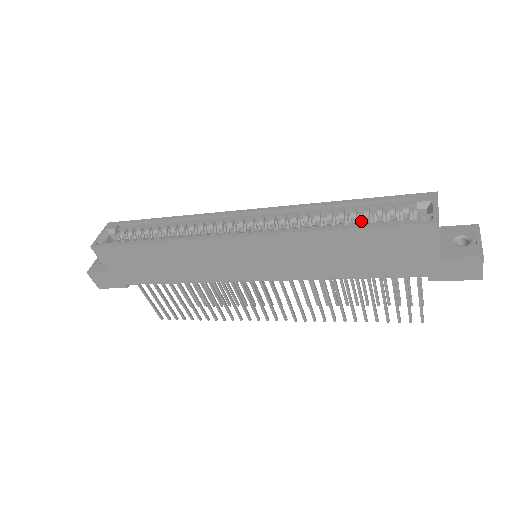
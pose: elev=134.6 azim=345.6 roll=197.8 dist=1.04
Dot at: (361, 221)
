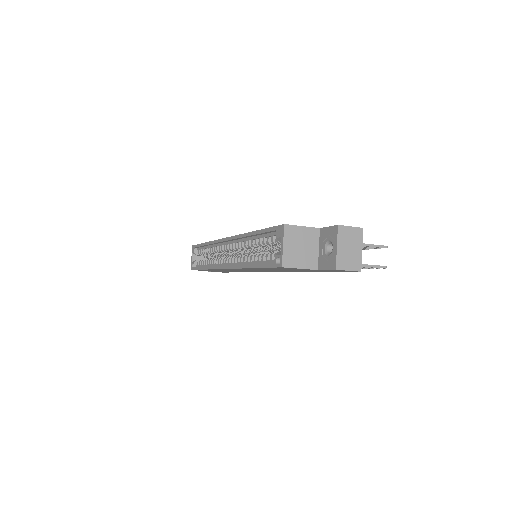
Dot at: occluded
